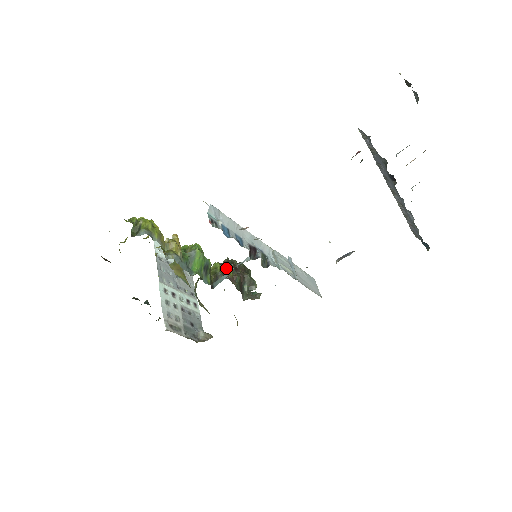
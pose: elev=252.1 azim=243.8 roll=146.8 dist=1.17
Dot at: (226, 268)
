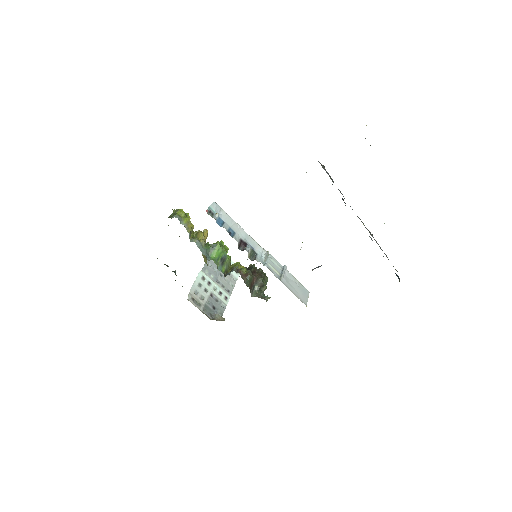
Dot at: occluded
